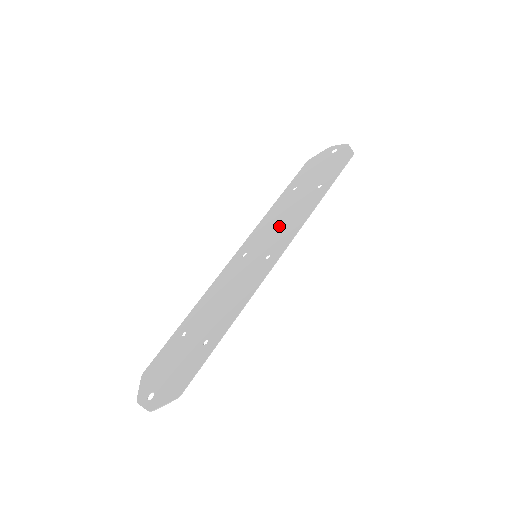
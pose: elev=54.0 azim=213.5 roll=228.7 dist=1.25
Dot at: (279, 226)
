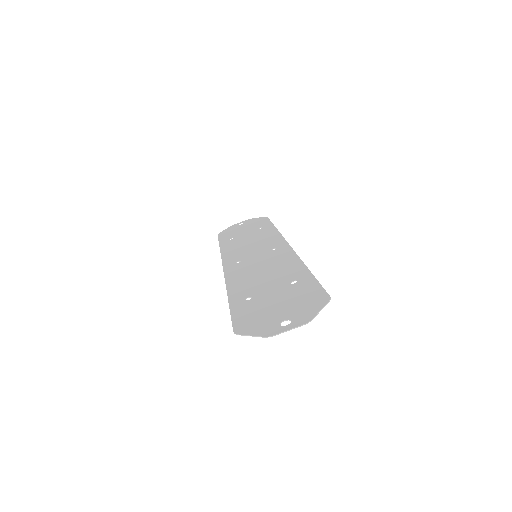
Dot at: (253, 244)
